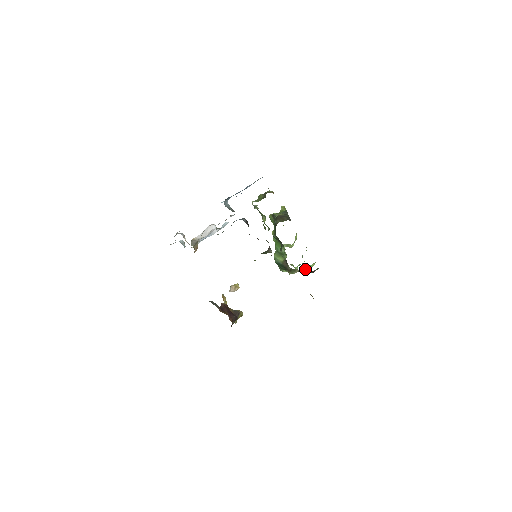
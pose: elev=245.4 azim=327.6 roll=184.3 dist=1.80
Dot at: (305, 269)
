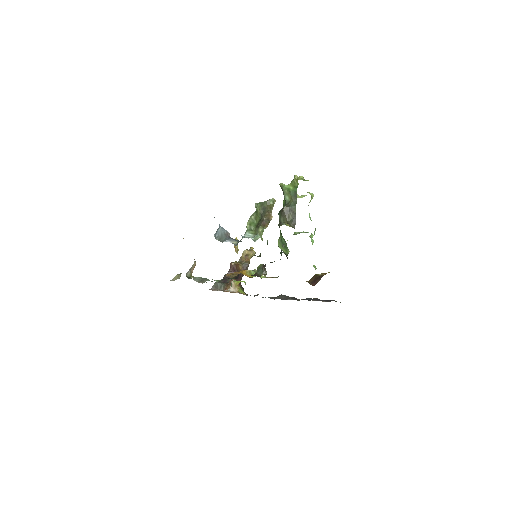
Dot at: occluded
